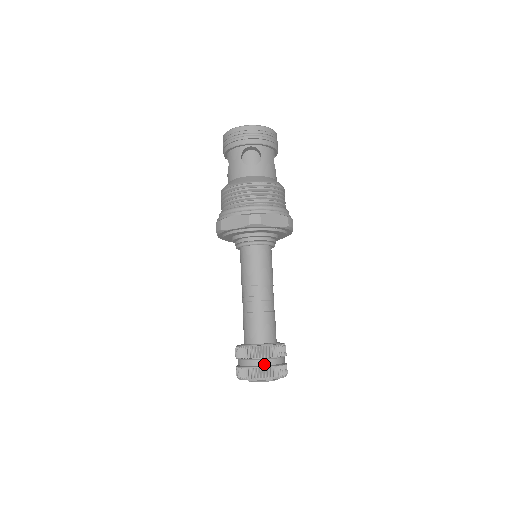
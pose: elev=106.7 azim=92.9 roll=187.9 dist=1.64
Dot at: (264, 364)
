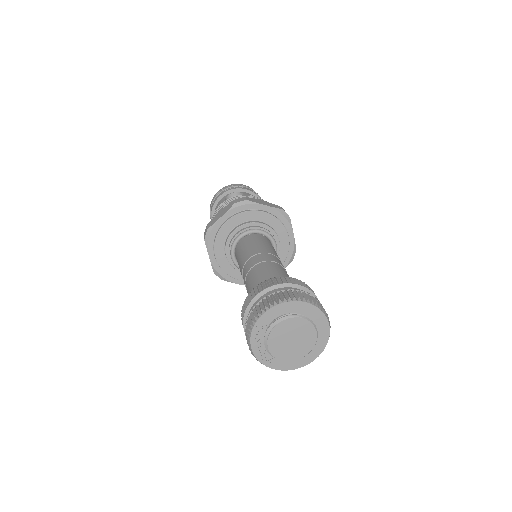
Dot at: (281, 291)
